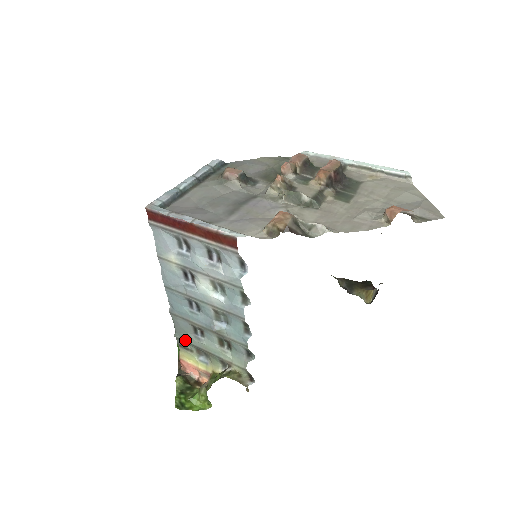
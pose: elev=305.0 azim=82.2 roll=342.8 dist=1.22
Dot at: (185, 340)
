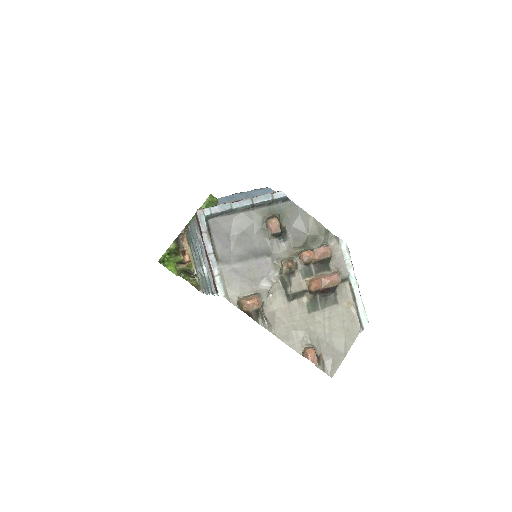
Dot at: (189, 239)
